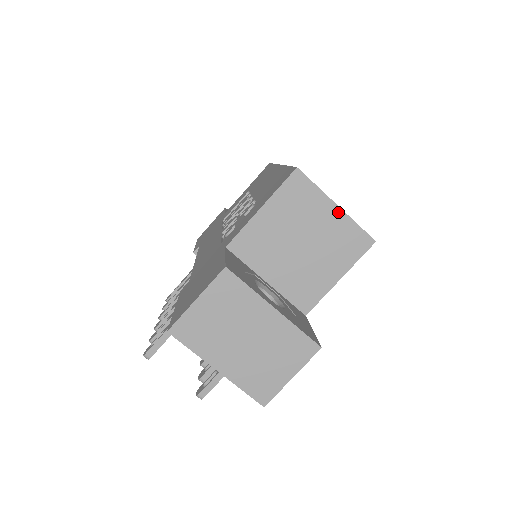
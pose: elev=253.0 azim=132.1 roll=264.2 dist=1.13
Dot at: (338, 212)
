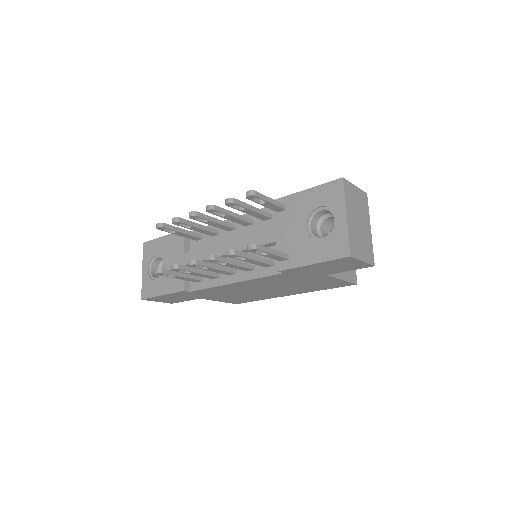
Dot at: occluded
